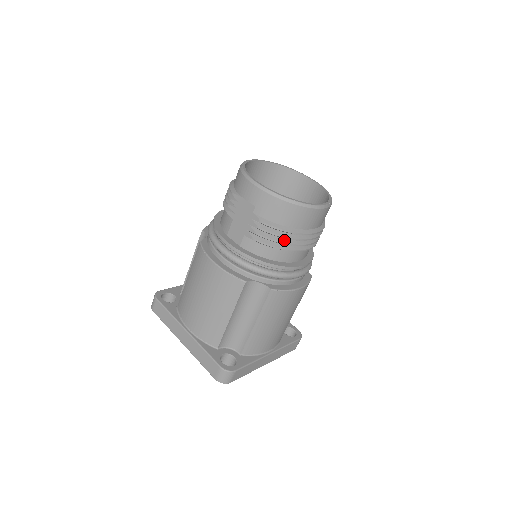
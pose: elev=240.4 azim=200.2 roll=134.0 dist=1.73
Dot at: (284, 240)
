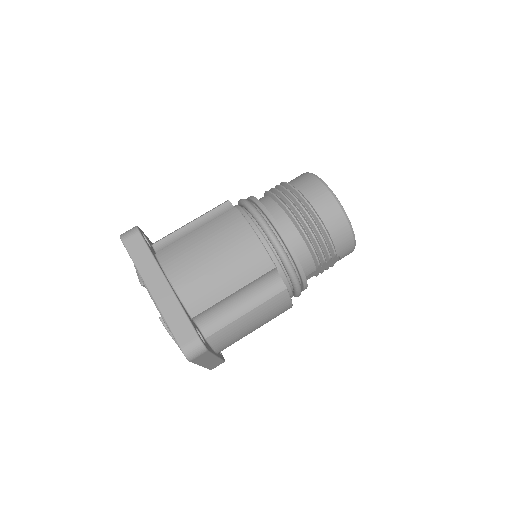
Dot at: occluded
